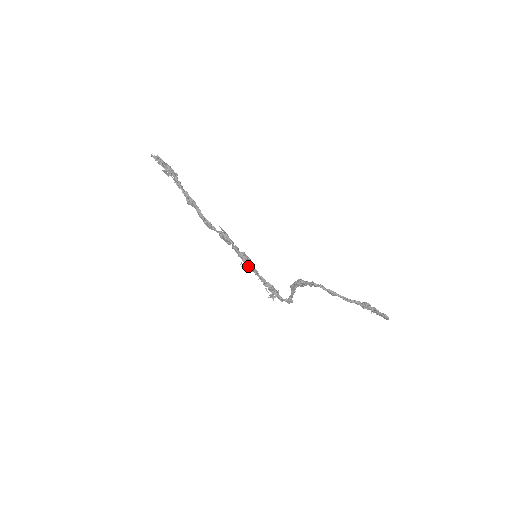
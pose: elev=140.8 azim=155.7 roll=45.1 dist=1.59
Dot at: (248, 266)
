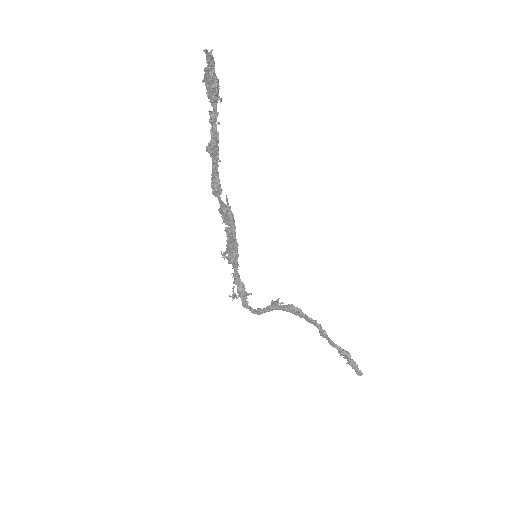
Dot at: (234, 260)
